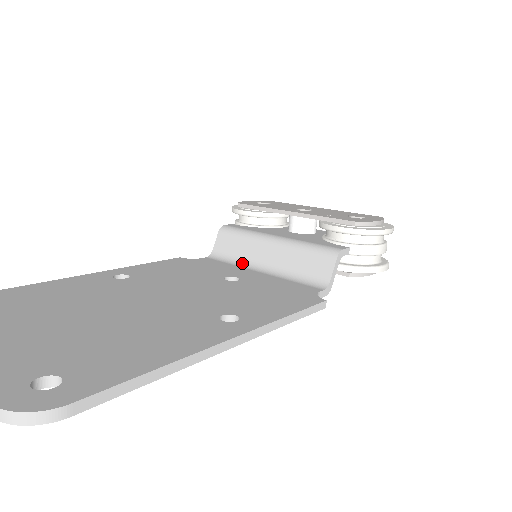
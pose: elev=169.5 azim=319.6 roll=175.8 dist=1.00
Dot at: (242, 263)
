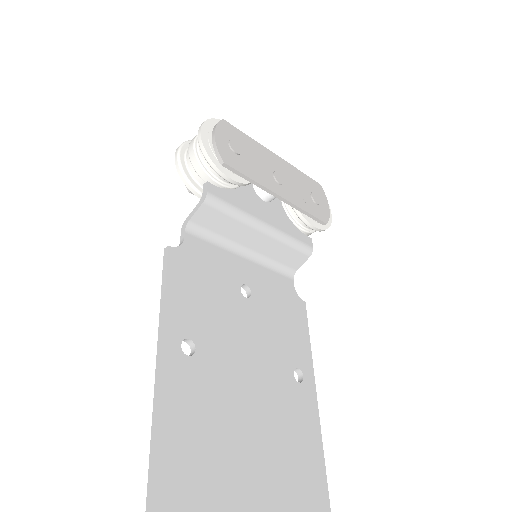
Dot at: (226, 244)
